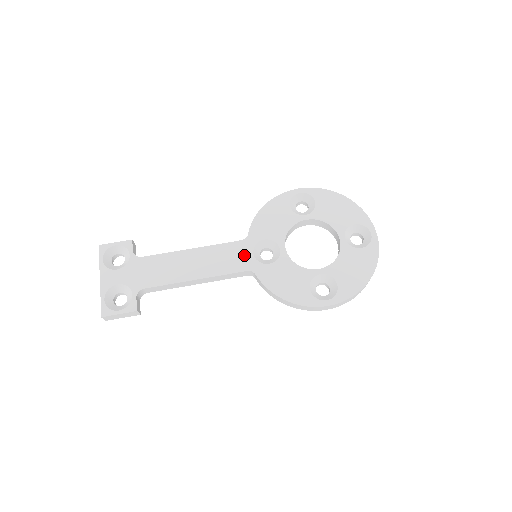
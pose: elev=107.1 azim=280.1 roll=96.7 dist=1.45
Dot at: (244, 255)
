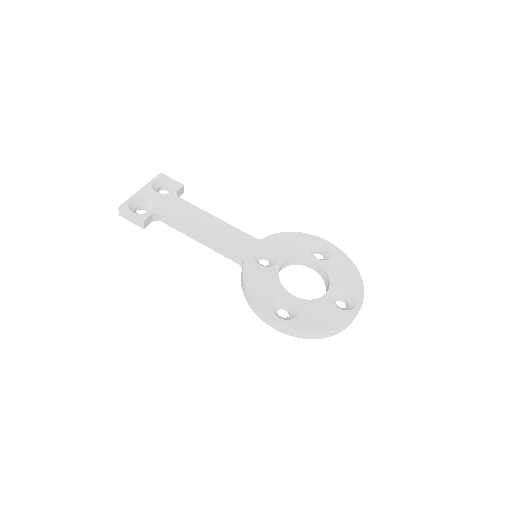
Dot at: (248, 247)
